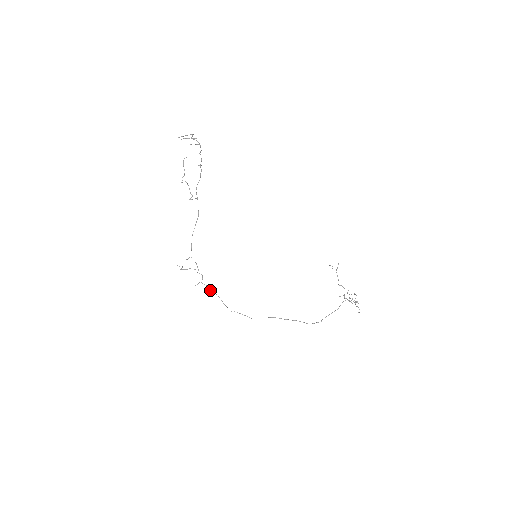
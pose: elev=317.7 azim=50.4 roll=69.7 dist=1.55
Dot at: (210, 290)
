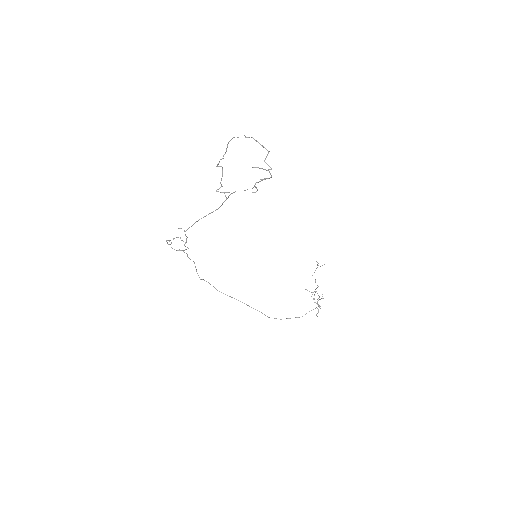
Dot at: (189, 258)
